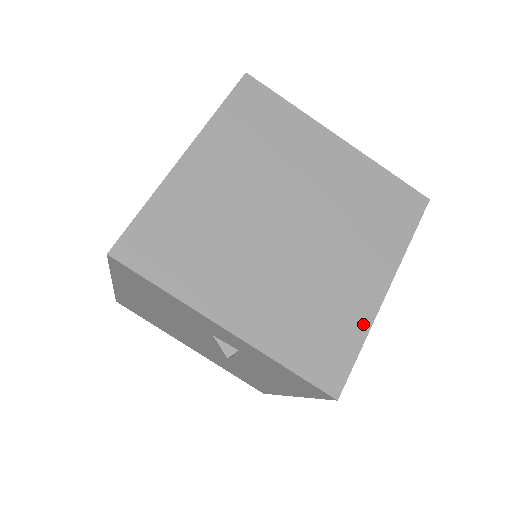
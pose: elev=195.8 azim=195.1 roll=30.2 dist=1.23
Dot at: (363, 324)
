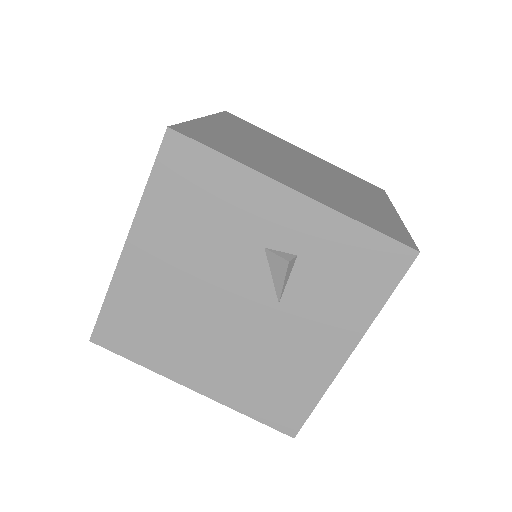
Dot at: (398, 222)
